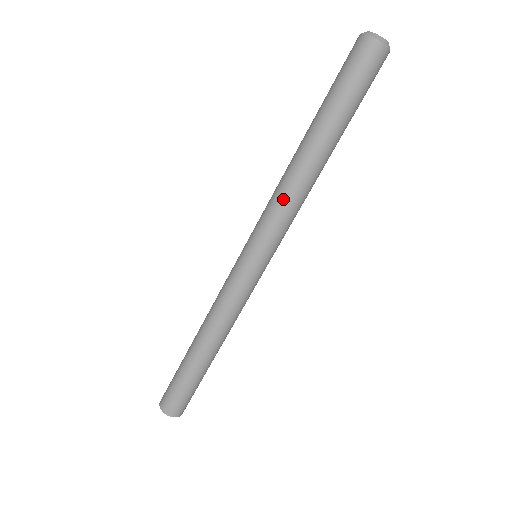
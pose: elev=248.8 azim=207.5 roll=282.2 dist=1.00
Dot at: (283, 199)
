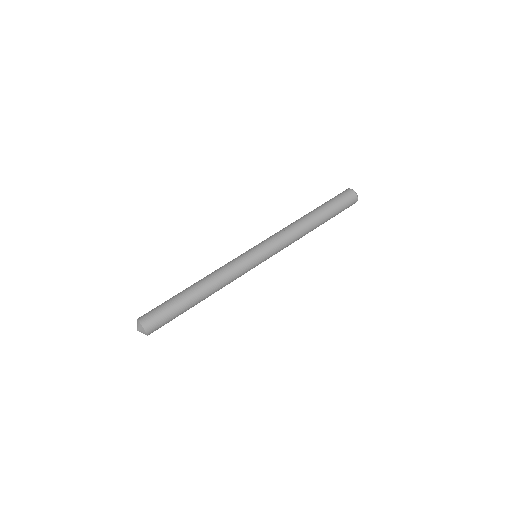
Dot at: (290, 234)
